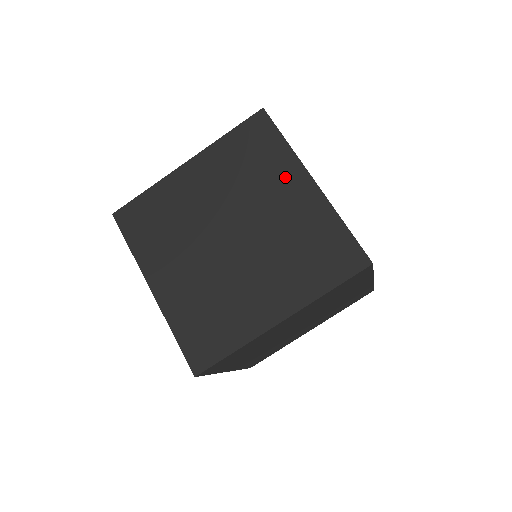
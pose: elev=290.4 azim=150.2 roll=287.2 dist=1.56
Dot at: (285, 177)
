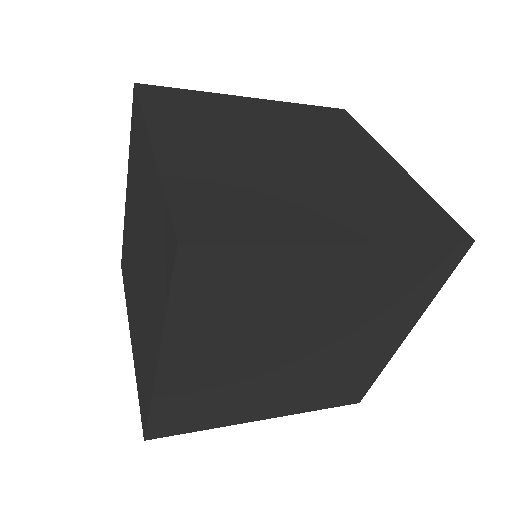
Dot at: (364, 148)
